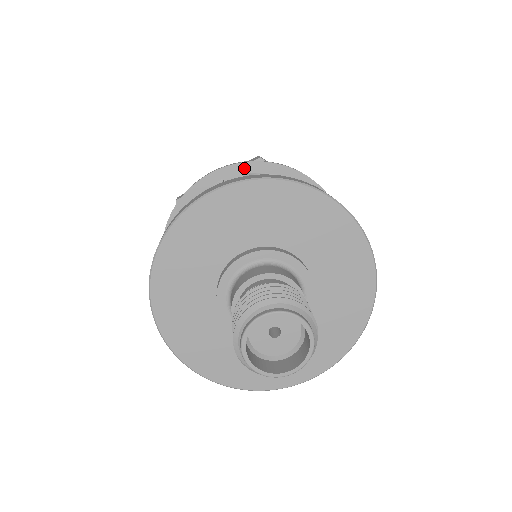
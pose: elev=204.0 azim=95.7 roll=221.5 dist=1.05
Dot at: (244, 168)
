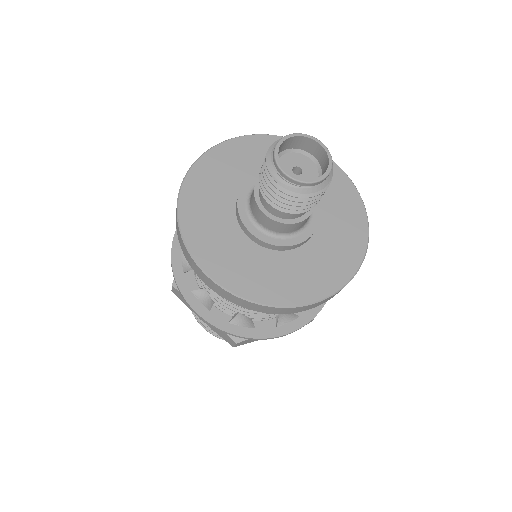
Dot at: occluded
